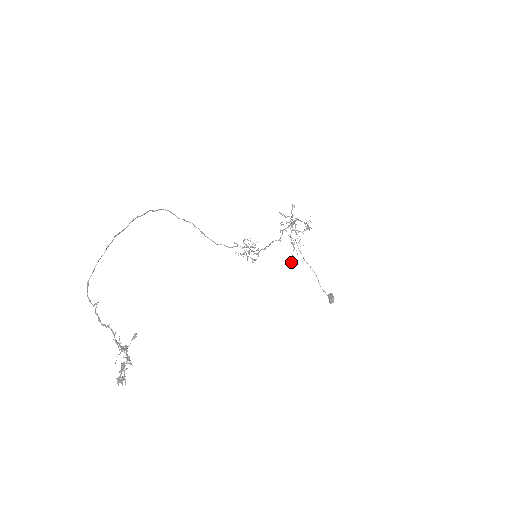
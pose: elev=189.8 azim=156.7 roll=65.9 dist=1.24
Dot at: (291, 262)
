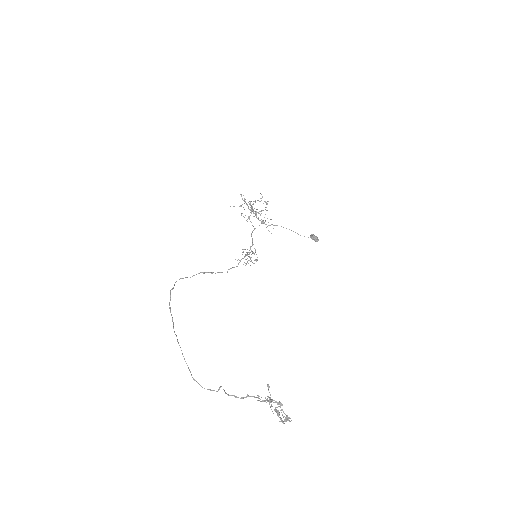
Dot at: occluded
